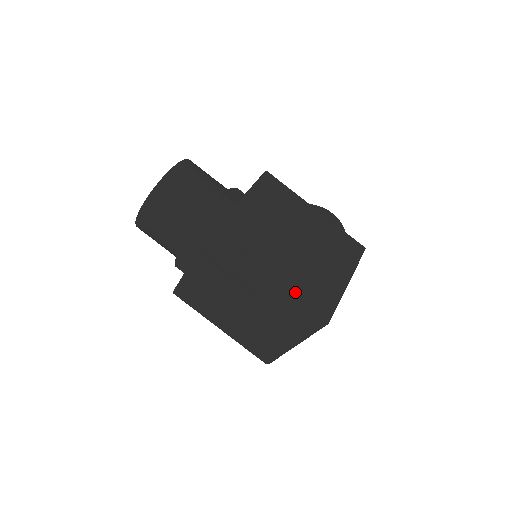
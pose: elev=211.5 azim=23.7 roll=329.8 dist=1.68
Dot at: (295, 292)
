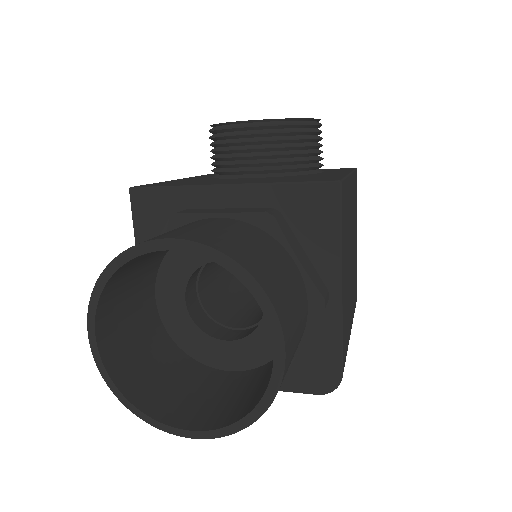
Dot at: occluded
